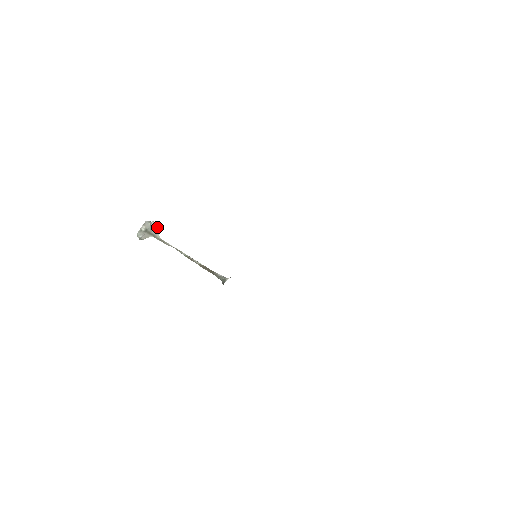
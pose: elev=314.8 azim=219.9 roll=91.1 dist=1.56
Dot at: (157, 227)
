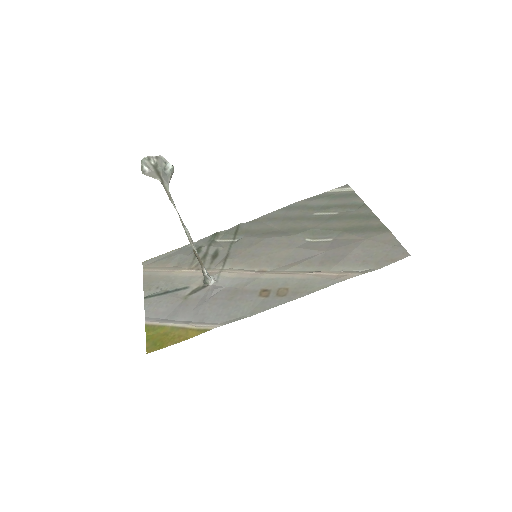
Dot at: occluded
